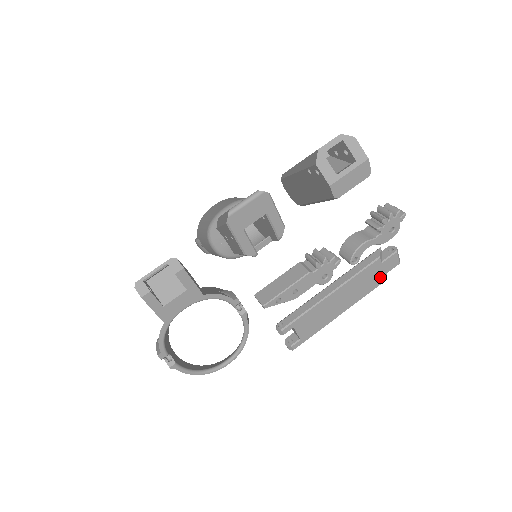
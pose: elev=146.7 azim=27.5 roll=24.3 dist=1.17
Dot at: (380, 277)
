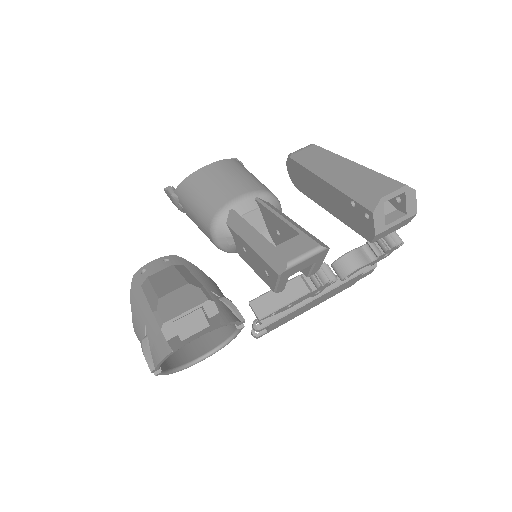
Dot at: (352, 283)
